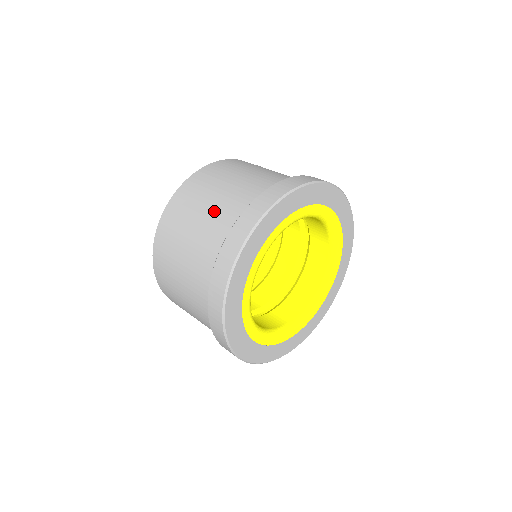
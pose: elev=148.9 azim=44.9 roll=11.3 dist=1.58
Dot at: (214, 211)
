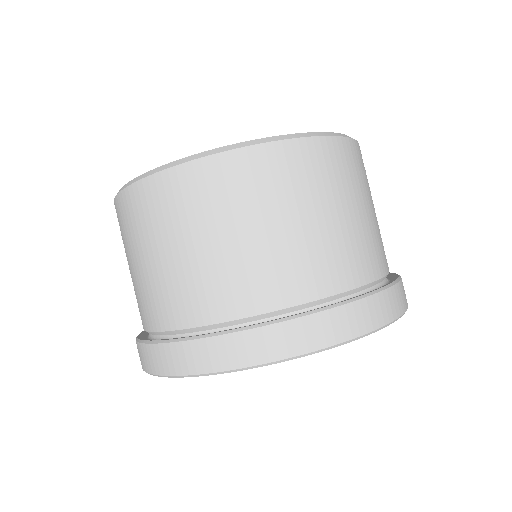
Dot at: (257, 258)
